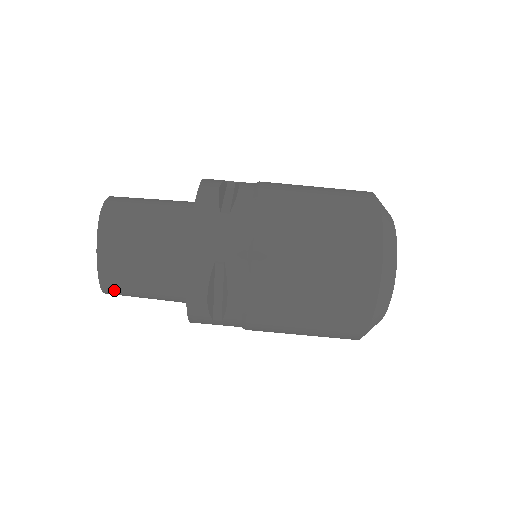
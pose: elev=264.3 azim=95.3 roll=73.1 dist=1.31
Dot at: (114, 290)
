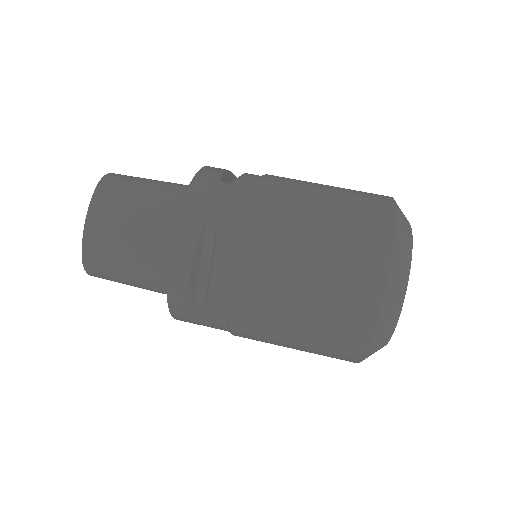
Dot at: (95, 264)
